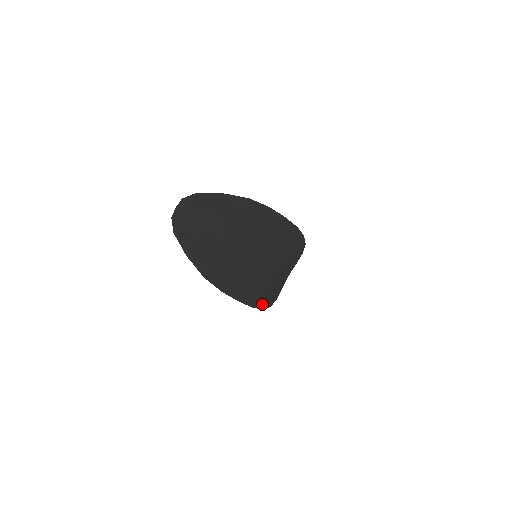
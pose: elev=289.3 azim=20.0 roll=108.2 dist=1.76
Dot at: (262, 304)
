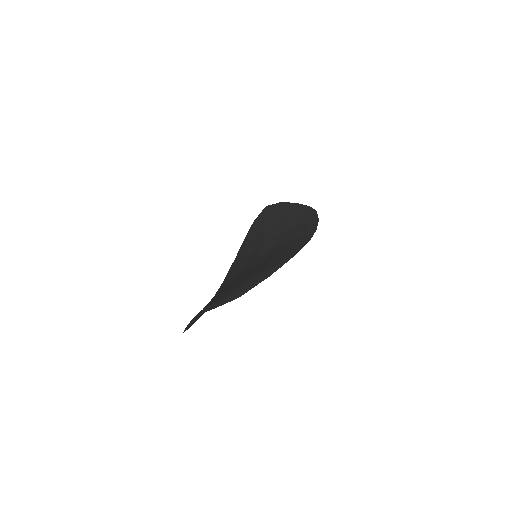
Dot at: occluded
